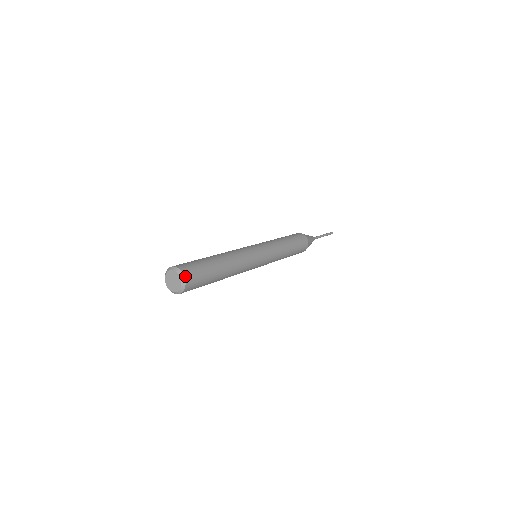
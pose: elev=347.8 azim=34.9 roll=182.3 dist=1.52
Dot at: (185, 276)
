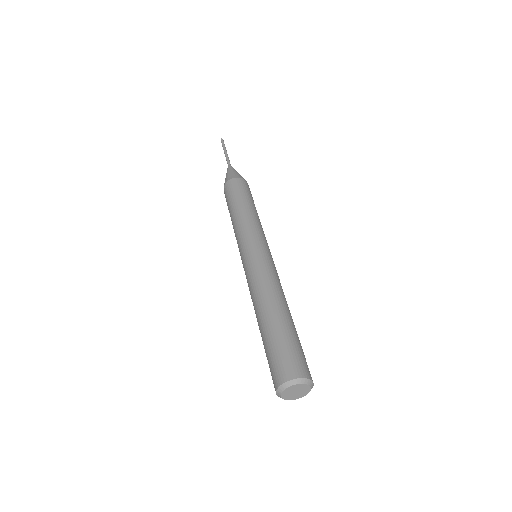
Dot at: (313, 383)
